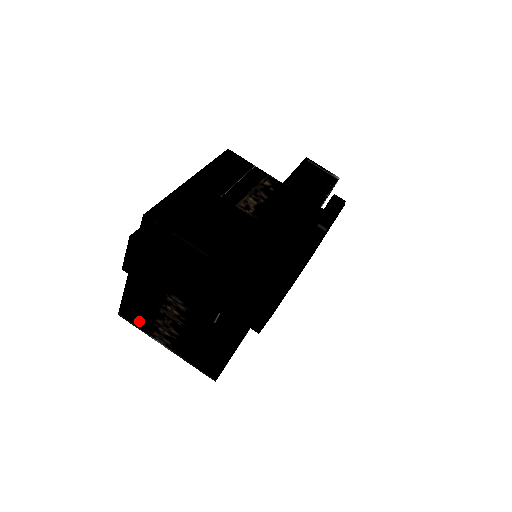
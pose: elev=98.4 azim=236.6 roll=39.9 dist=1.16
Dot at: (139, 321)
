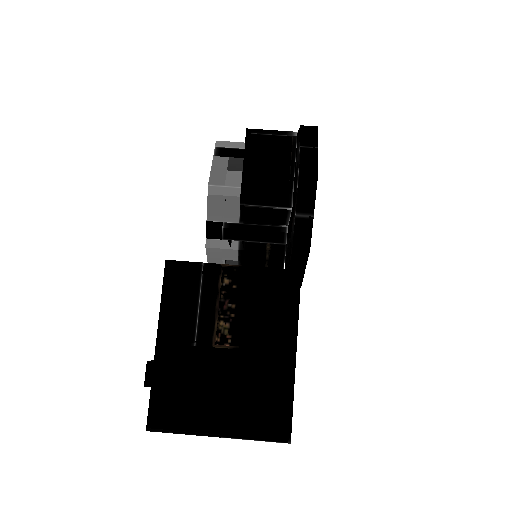
Dot at: occluded
